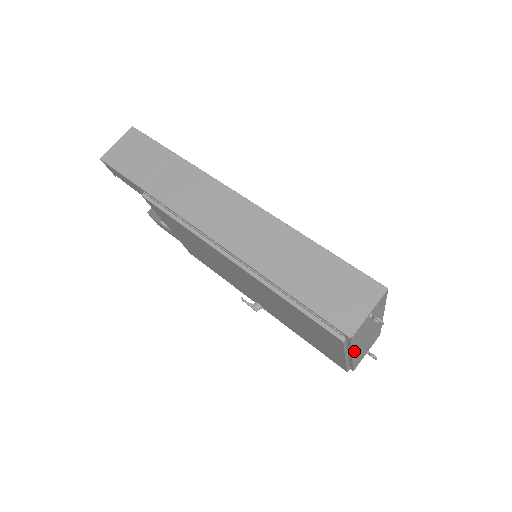
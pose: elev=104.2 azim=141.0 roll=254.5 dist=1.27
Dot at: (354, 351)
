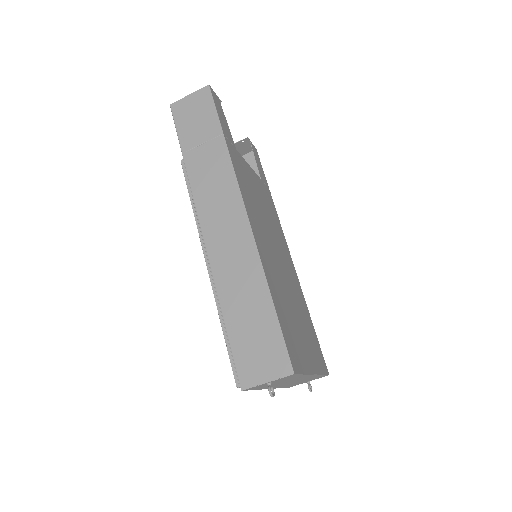
Dot at: (267, 388)
